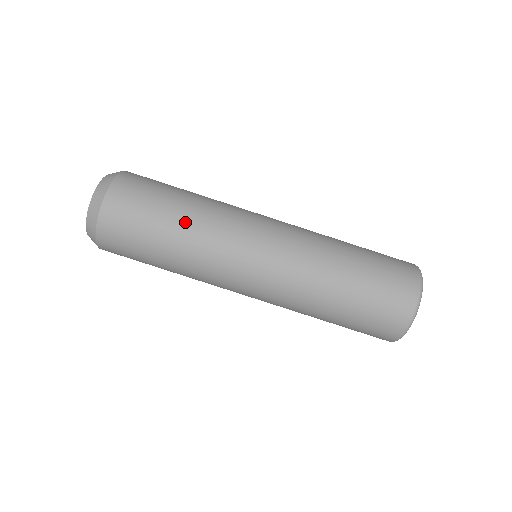
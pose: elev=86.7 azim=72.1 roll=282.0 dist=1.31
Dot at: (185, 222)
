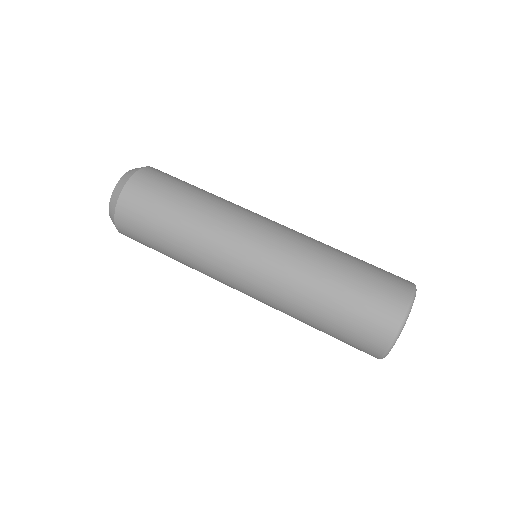
Dot at: occluded
